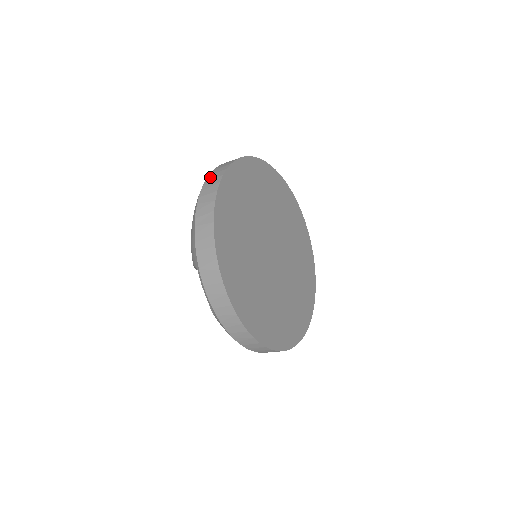
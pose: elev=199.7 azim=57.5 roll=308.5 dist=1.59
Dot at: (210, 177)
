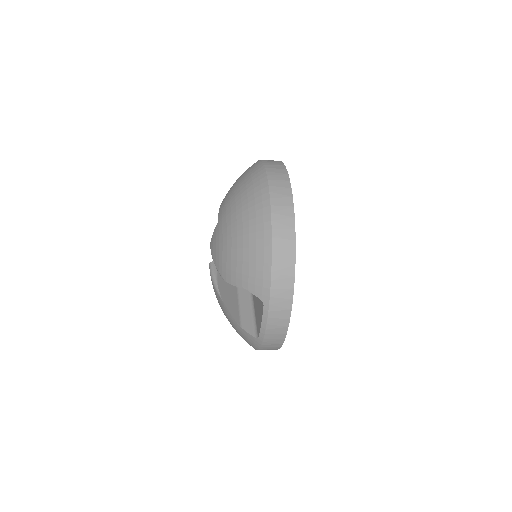
Dot at: (276, 202)
